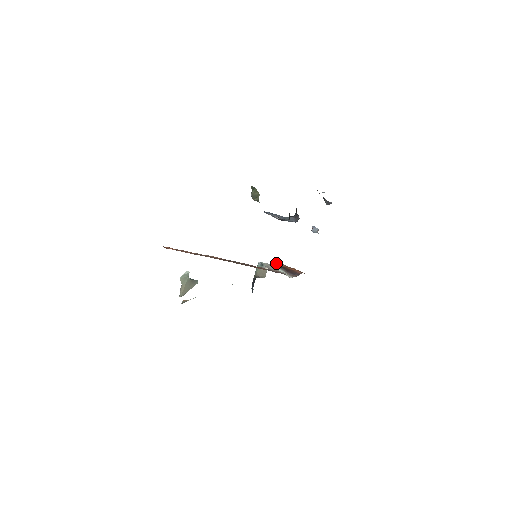
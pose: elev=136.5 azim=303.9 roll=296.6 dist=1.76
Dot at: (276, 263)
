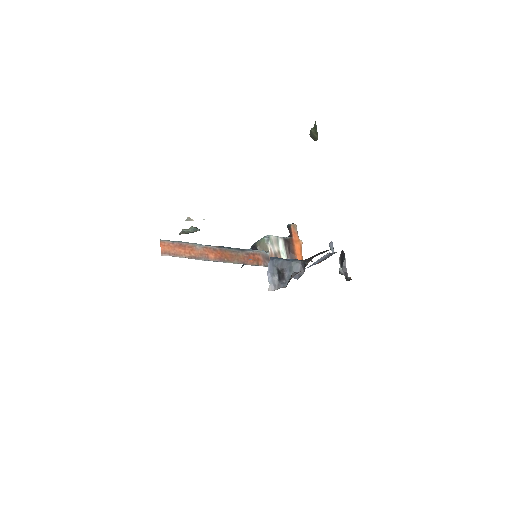
Dot at: (290, 225)
